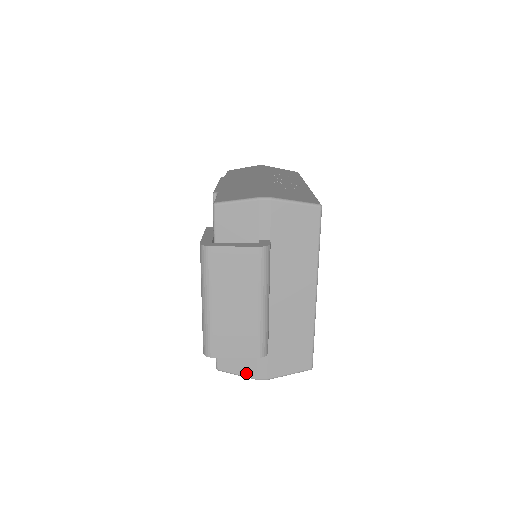
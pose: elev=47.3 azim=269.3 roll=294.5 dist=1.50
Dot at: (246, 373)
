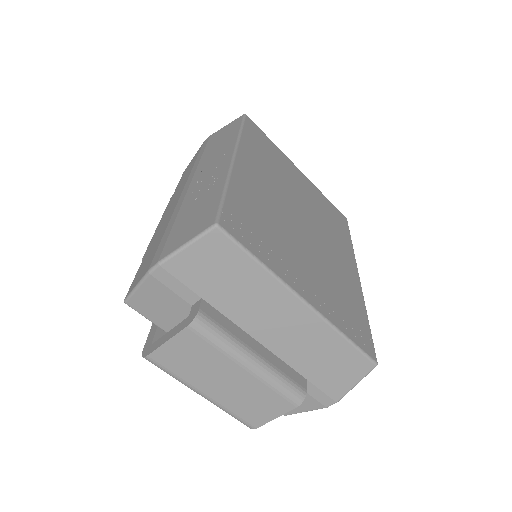
Dot at: (311, 407)
